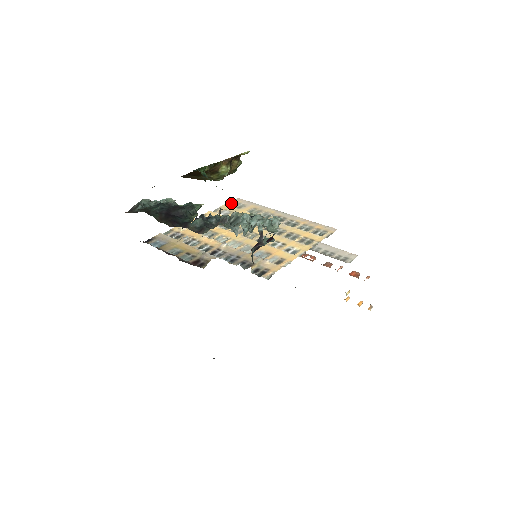
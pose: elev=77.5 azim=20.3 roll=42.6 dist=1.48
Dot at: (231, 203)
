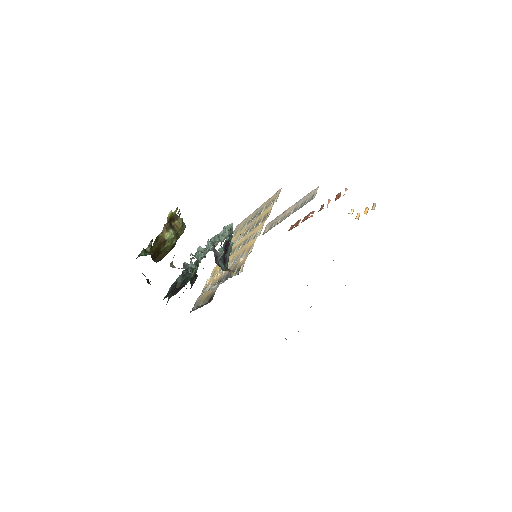
Dot at: (233, 235)
